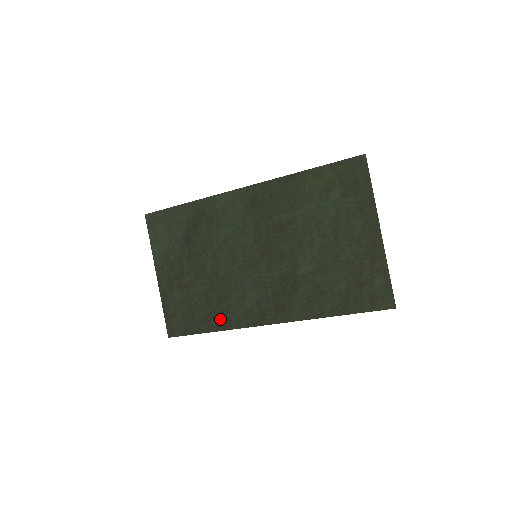
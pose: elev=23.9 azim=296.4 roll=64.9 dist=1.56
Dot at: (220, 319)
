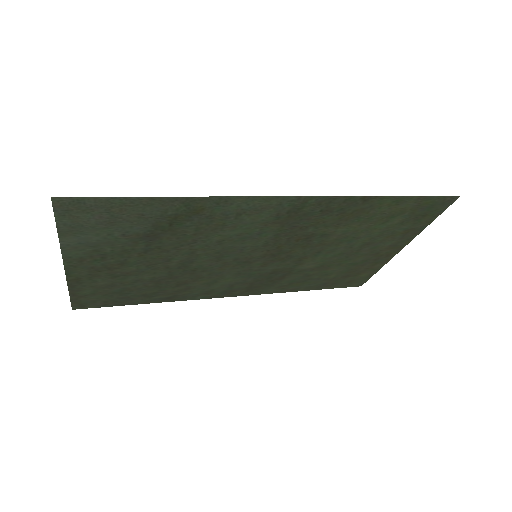
Dot at: (169, 296)
